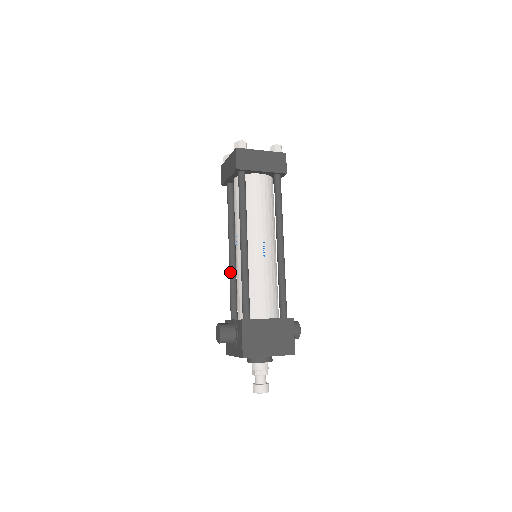
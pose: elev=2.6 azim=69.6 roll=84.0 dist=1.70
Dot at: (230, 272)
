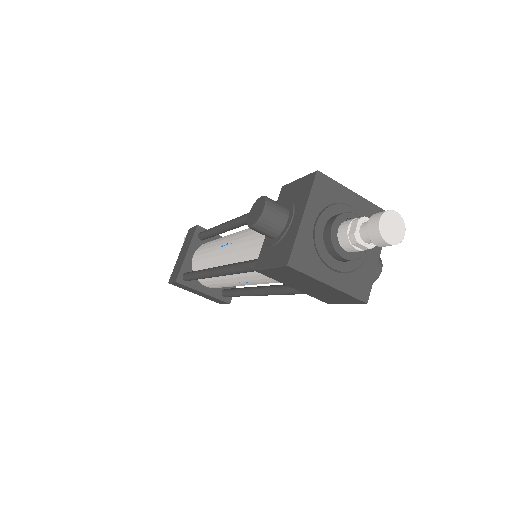
Dot at: (229, 265)
